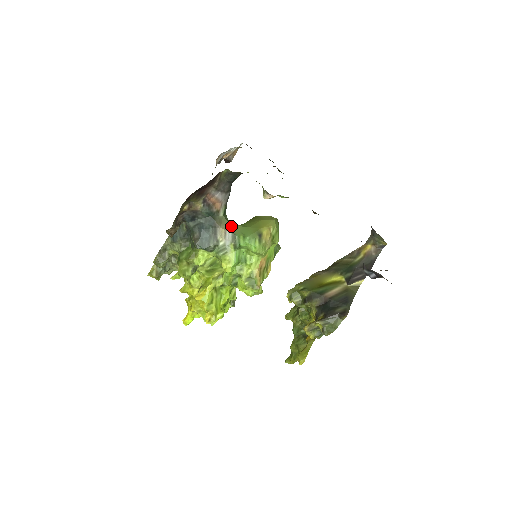
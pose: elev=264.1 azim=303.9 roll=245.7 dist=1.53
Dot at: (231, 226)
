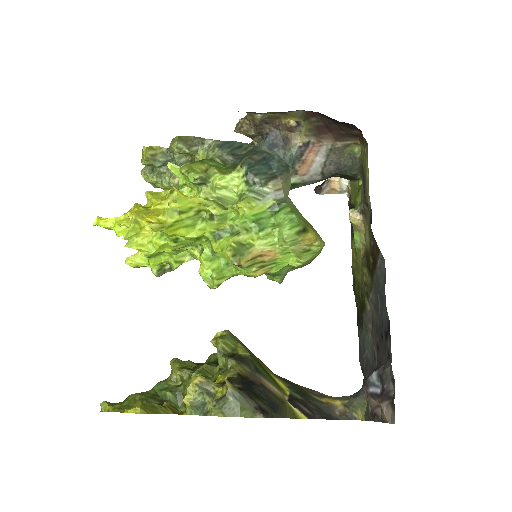
Dot at: occluded
